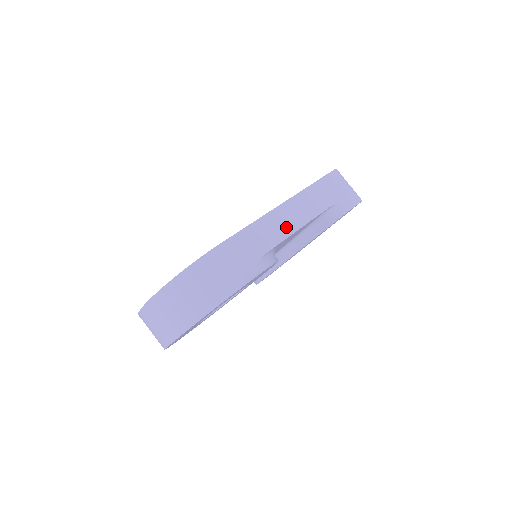
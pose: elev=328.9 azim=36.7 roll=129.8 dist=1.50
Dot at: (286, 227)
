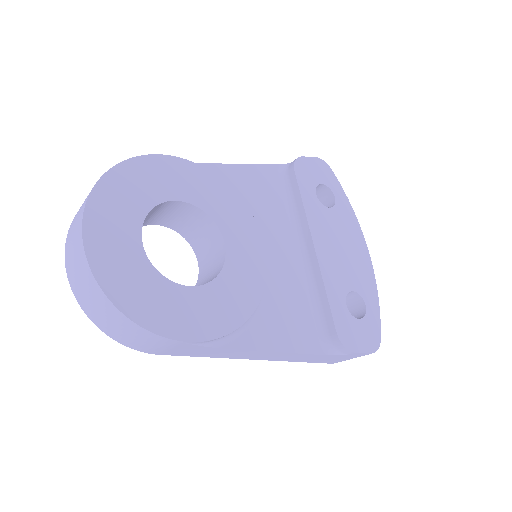
Dot at: occluded
